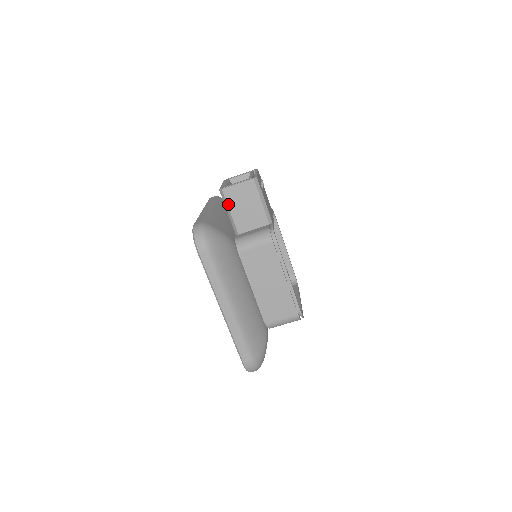
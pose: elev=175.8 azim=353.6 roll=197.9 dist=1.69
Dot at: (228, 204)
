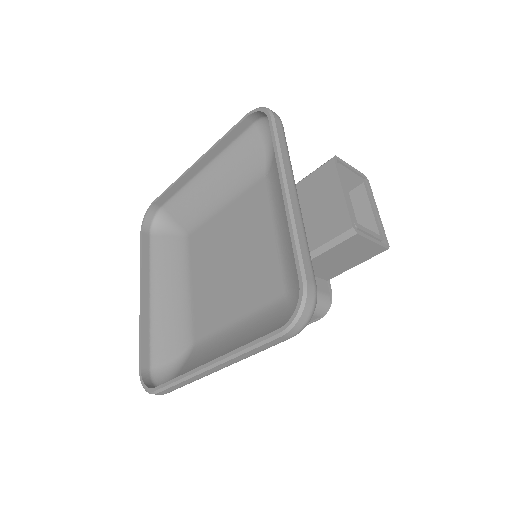
Dot at: (336, 246)
